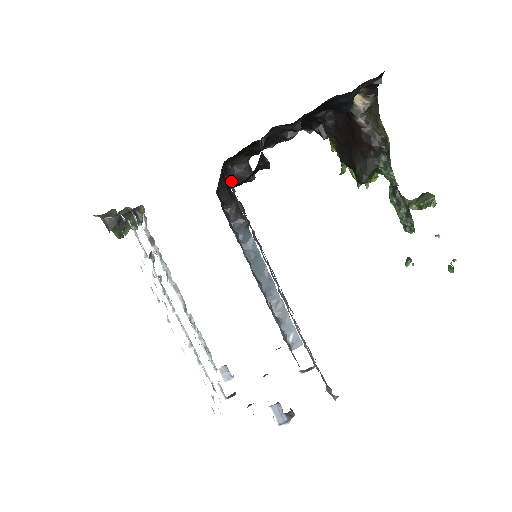
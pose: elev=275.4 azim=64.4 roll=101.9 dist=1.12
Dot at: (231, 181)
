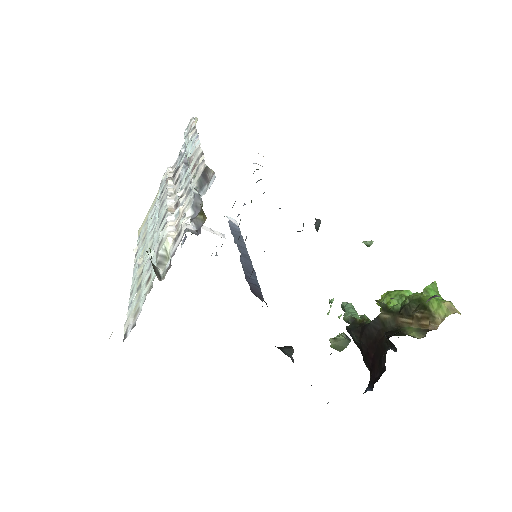
Dot at: occluded
